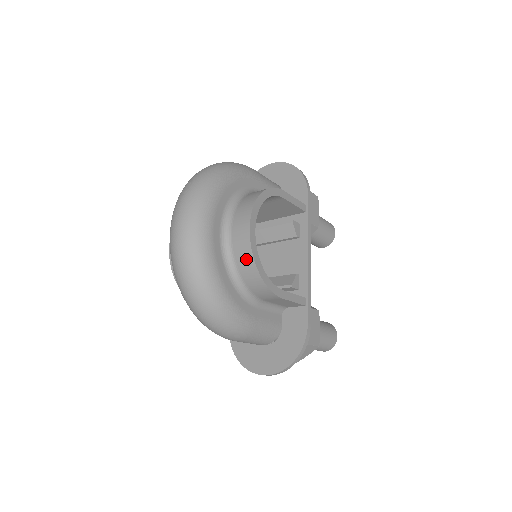
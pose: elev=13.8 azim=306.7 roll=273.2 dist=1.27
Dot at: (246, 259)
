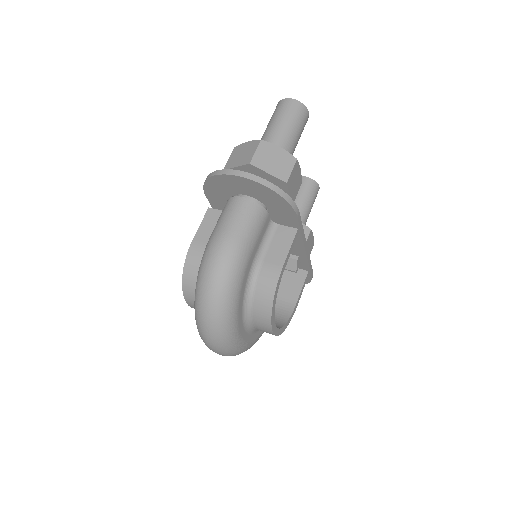
Dot at: occluded
